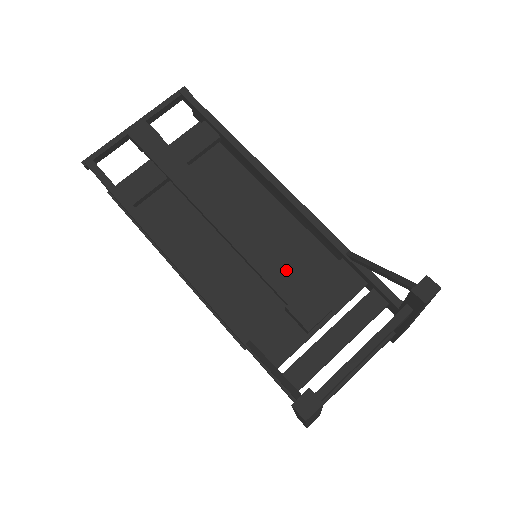
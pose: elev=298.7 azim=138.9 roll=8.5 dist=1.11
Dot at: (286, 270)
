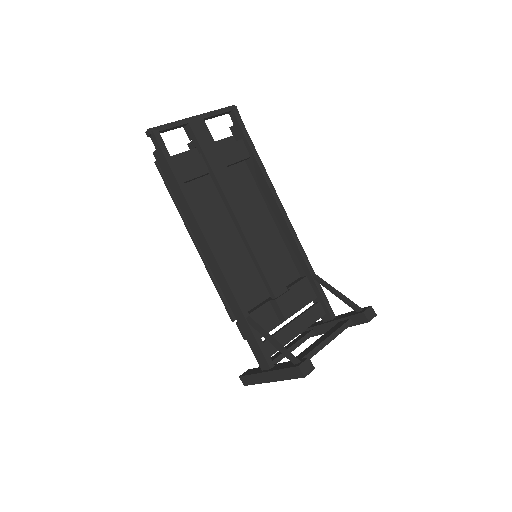
Dot at: (278, 274)
